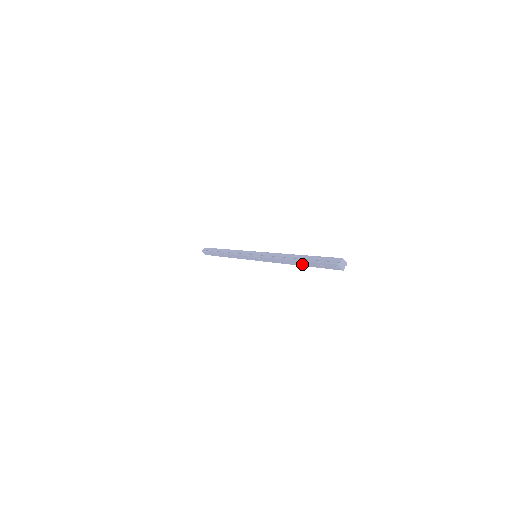
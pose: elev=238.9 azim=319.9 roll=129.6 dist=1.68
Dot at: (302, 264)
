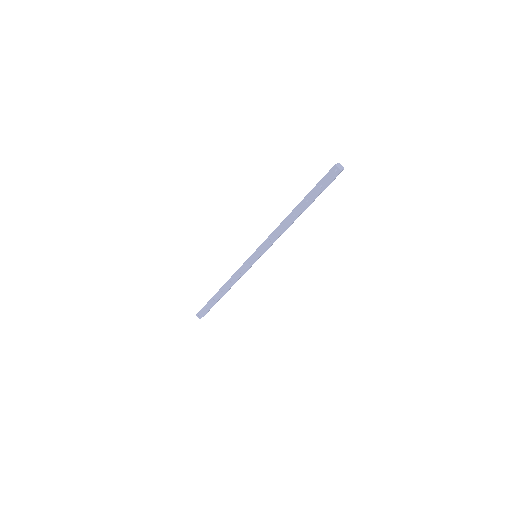
Dot at: (303, 207)
